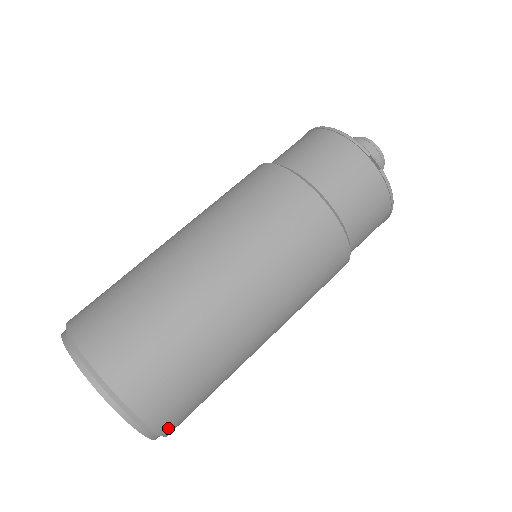
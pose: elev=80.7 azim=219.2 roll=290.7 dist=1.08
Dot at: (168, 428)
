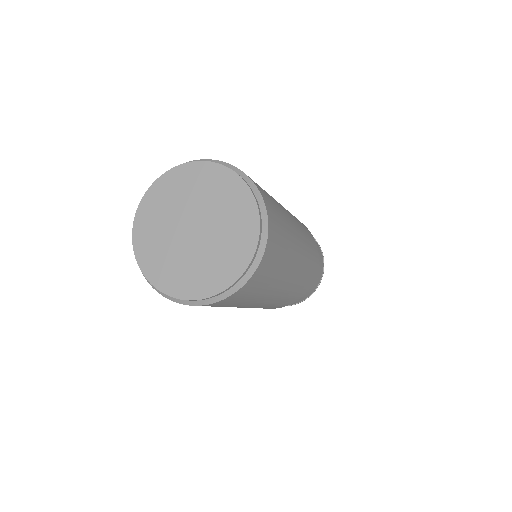
Dot at: (269, 241)
